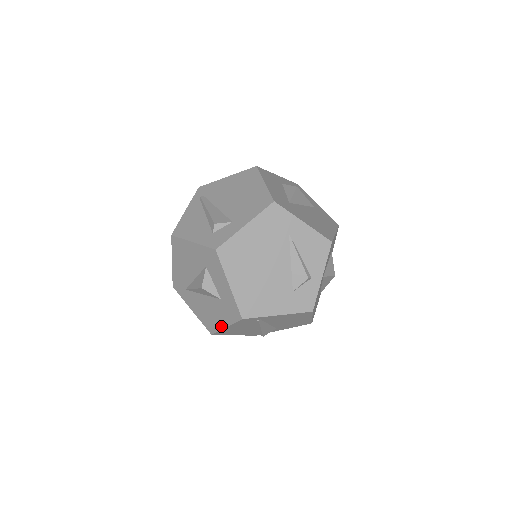
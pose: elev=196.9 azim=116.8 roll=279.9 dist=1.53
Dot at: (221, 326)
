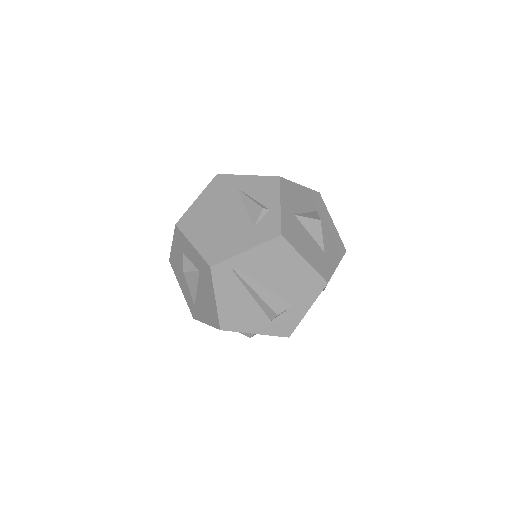
Dot at: (214, 304)
